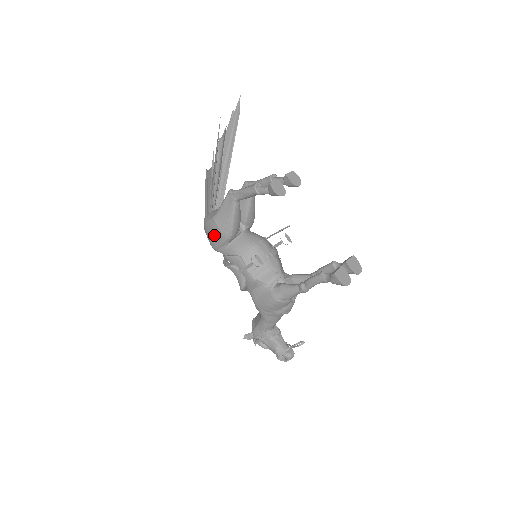
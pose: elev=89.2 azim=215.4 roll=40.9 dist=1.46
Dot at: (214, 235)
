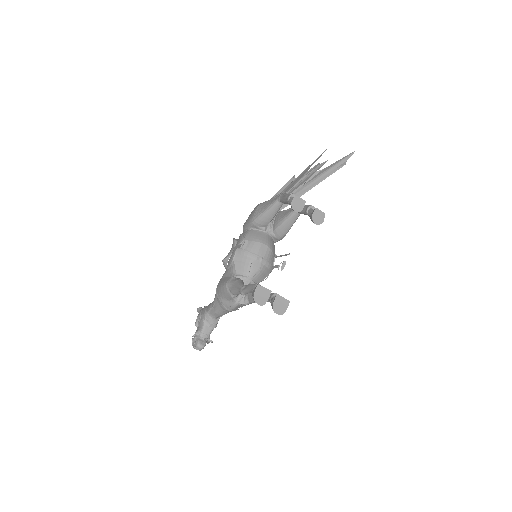
Dot at: occluded
